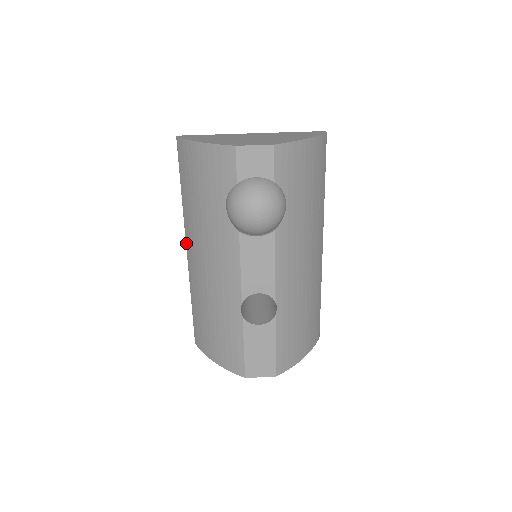
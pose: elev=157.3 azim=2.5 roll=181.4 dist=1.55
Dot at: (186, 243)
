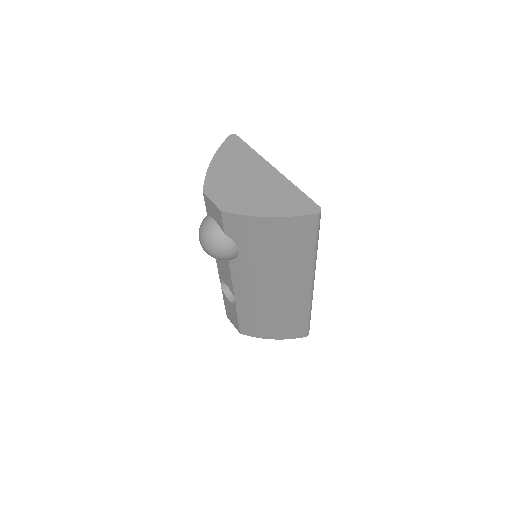
Dot at: occluded
